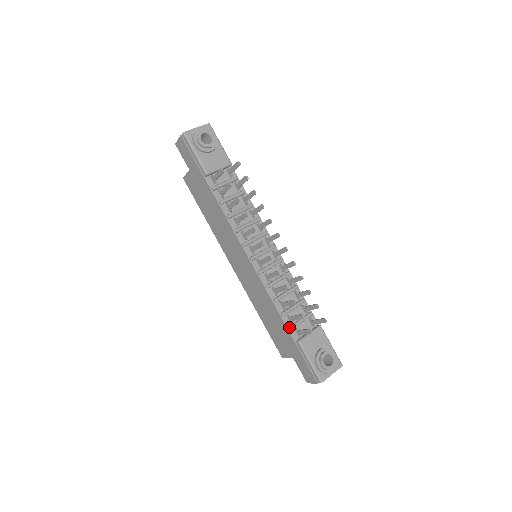
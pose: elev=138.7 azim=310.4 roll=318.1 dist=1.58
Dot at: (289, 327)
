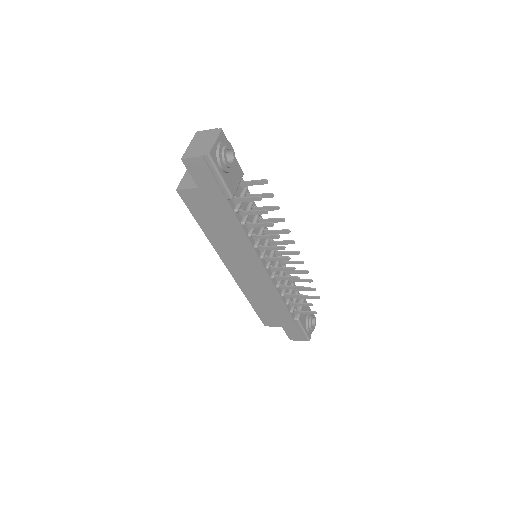
Dot at: (291, 311)
